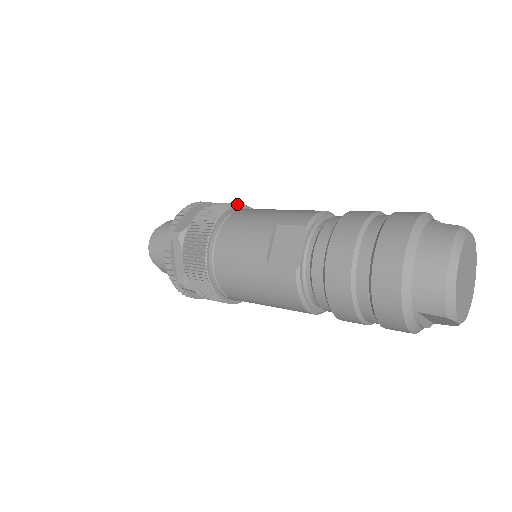
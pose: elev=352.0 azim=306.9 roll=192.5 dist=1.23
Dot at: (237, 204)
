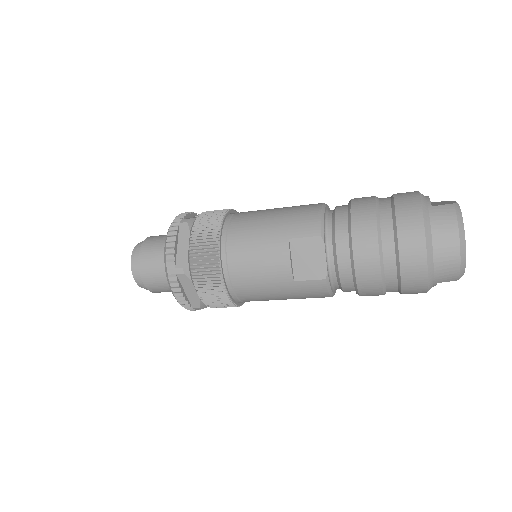
Dot at: (222, 216)
